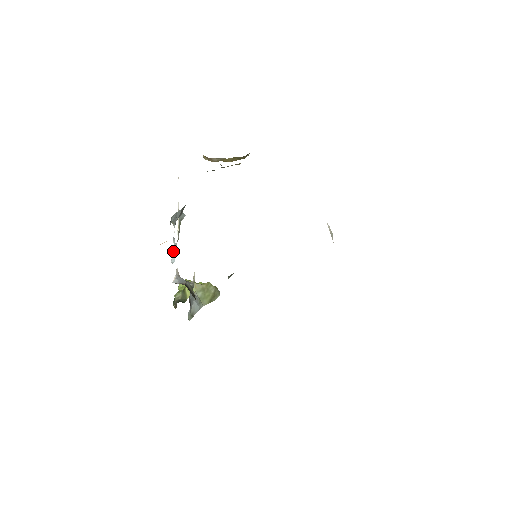
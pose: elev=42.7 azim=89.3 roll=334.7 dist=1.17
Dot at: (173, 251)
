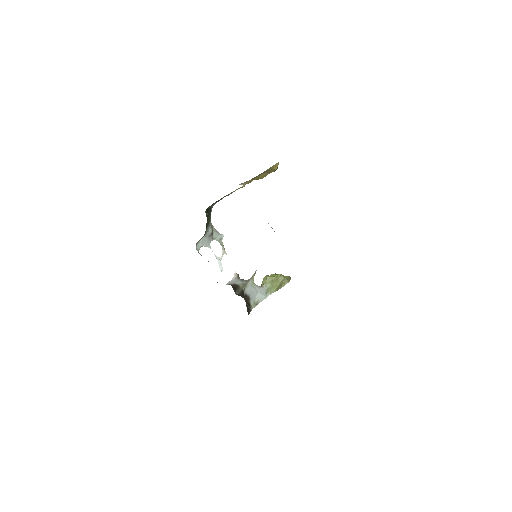
Dot at: (219, 263)
